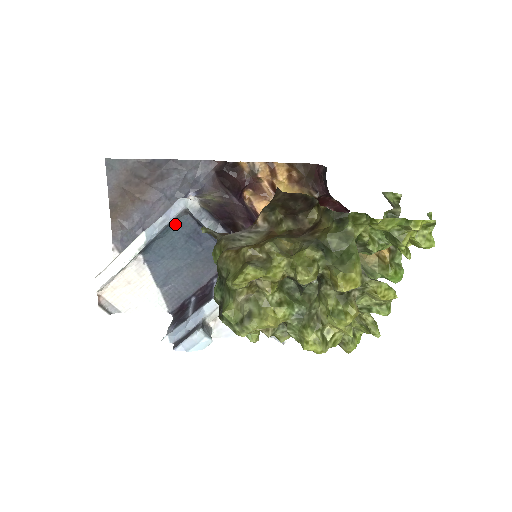
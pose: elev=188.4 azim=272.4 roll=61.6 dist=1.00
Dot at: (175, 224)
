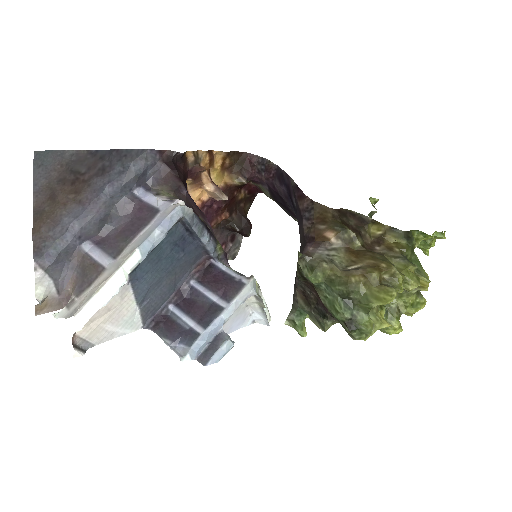
Dot at: occluded
